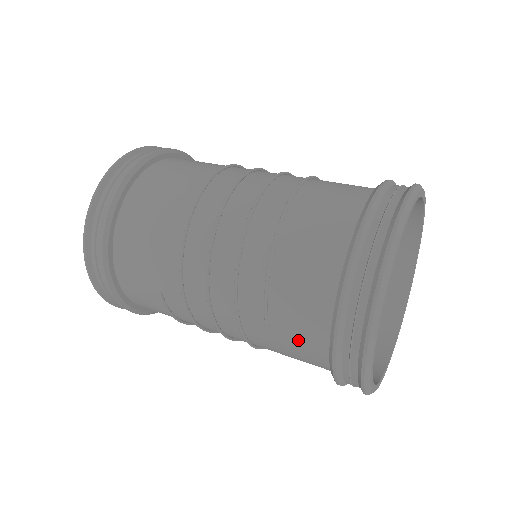
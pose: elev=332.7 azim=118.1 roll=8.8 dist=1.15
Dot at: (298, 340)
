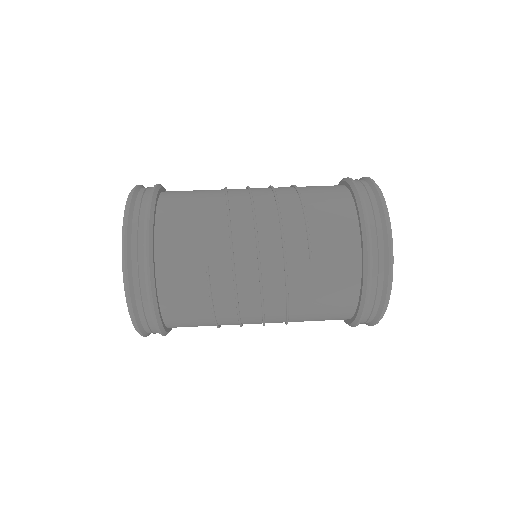
Dot at: (336, 266)
